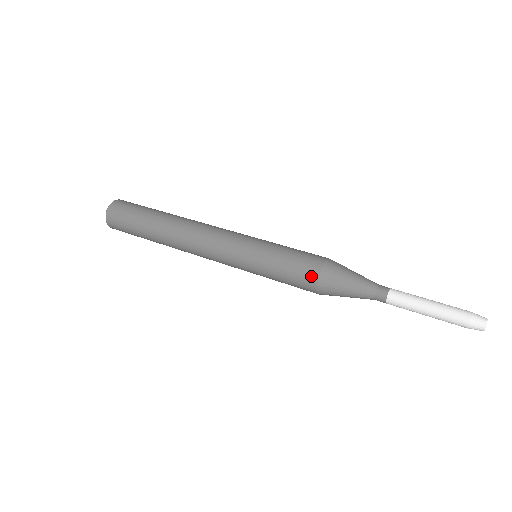
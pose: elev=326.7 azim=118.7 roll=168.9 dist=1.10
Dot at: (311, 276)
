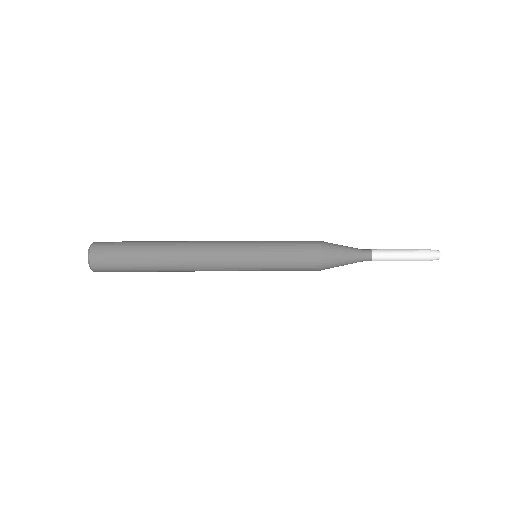
Dot at: (314, 248)
